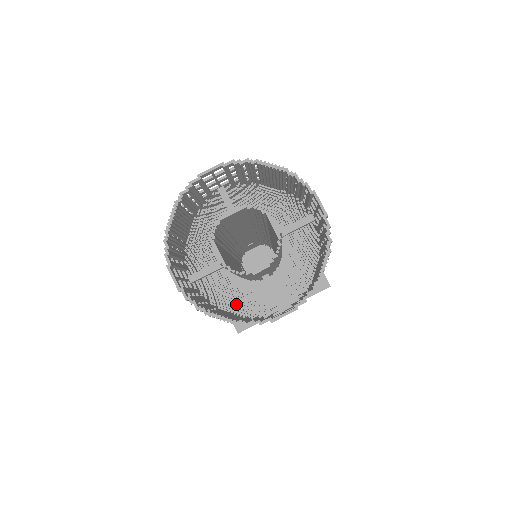
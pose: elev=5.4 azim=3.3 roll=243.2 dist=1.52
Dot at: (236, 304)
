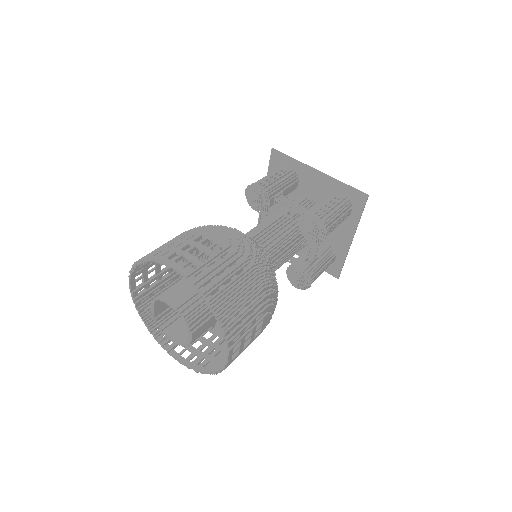
Dot at: occluded
